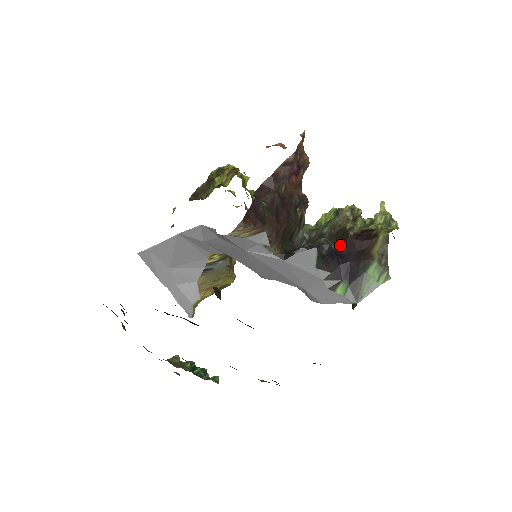
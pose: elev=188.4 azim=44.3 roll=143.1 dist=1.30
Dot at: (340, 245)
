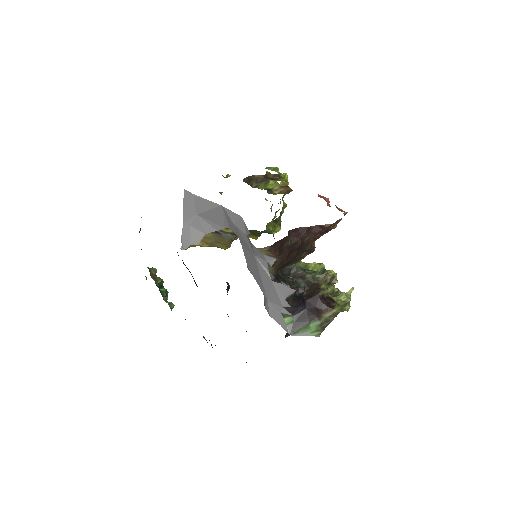
Dot at: (309, 294)
